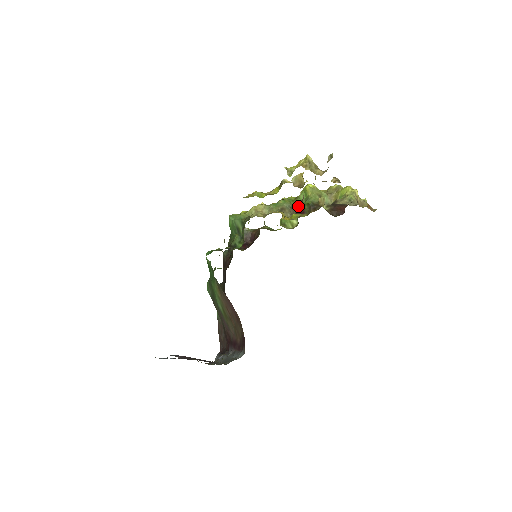
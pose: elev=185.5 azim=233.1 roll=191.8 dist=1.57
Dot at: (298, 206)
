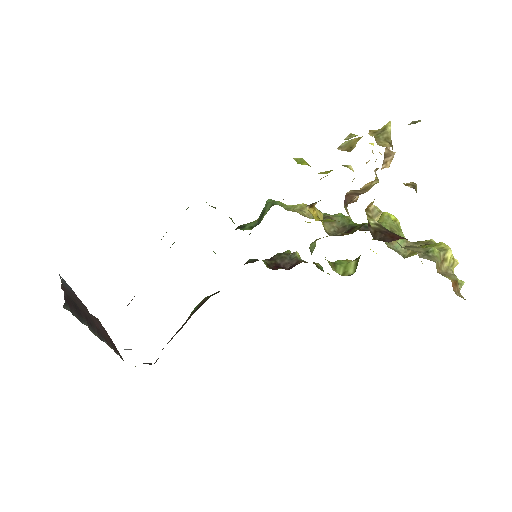
Dot at: (353, 227)
